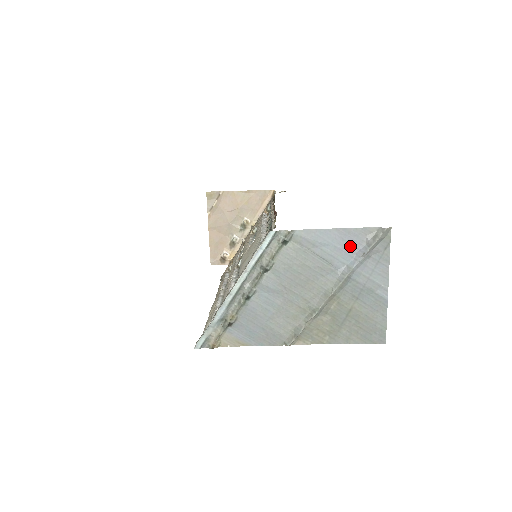
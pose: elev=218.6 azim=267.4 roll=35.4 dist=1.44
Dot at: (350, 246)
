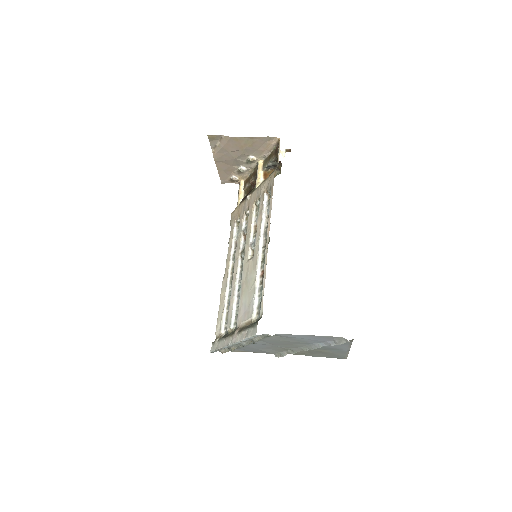
Dot at: (320, 340)
